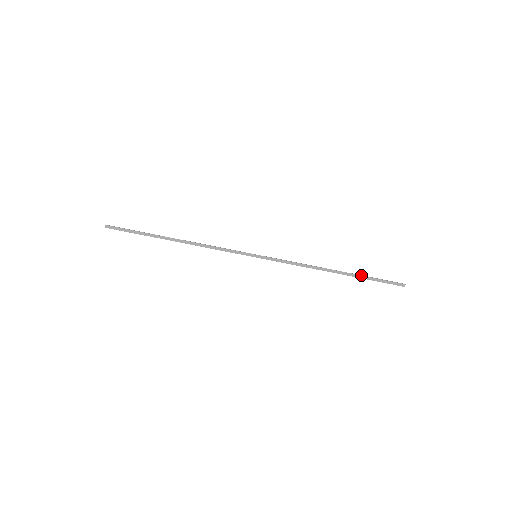
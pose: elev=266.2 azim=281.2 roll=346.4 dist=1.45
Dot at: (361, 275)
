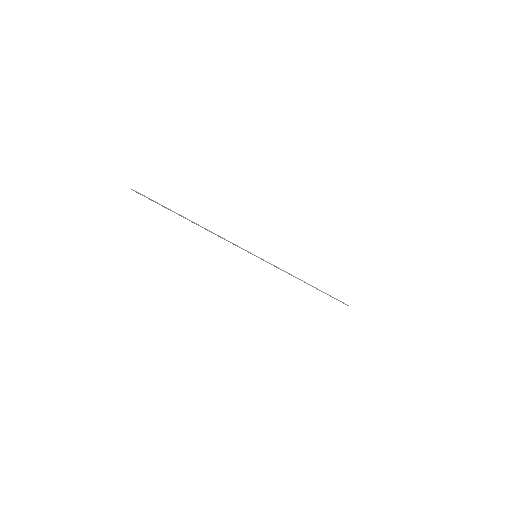
Dot at: (325, 293)
